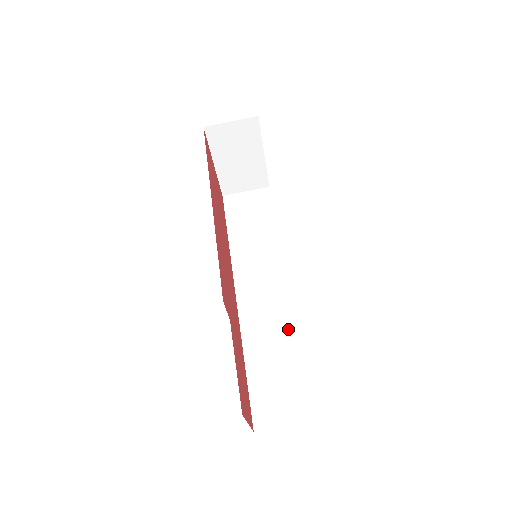
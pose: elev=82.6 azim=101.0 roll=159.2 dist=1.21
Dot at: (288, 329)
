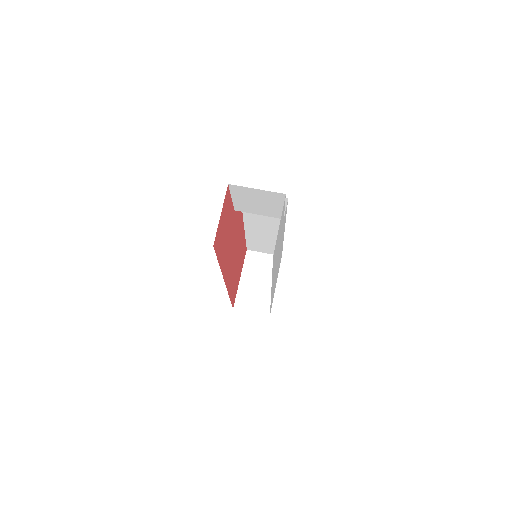
Dot at: occluded
